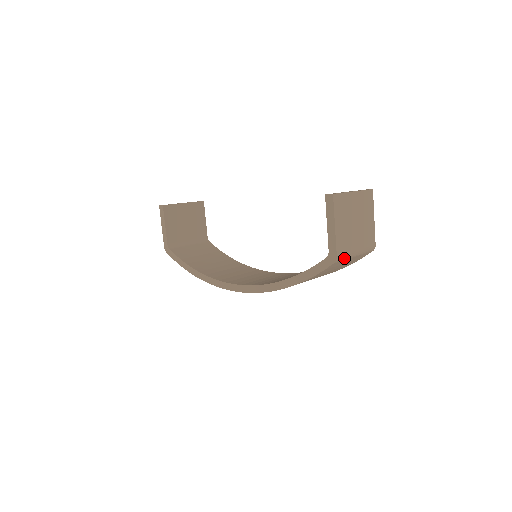
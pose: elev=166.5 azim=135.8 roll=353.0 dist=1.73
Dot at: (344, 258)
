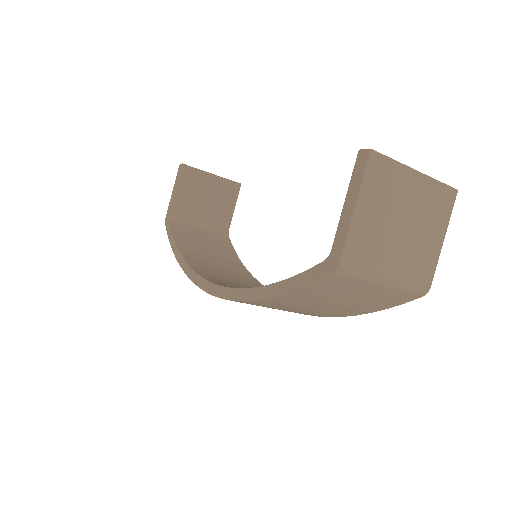
Dot at: (356, 274)
